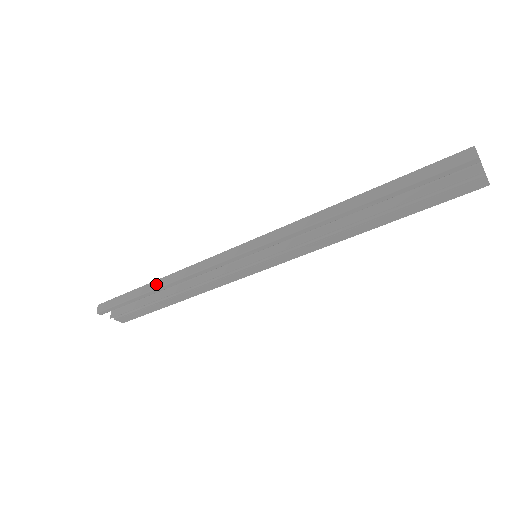
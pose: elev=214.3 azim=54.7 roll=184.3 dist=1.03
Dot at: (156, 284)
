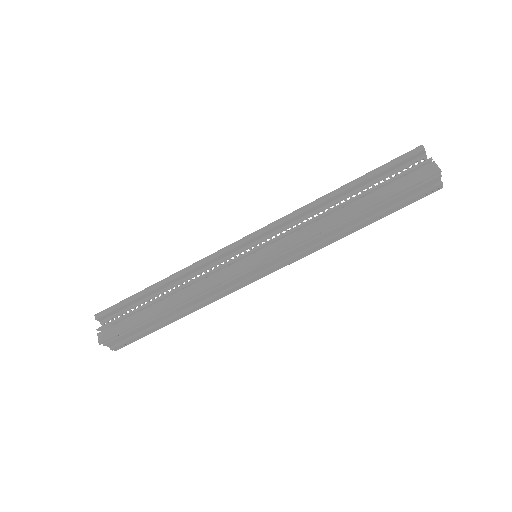
Dot at: (165, 281)
